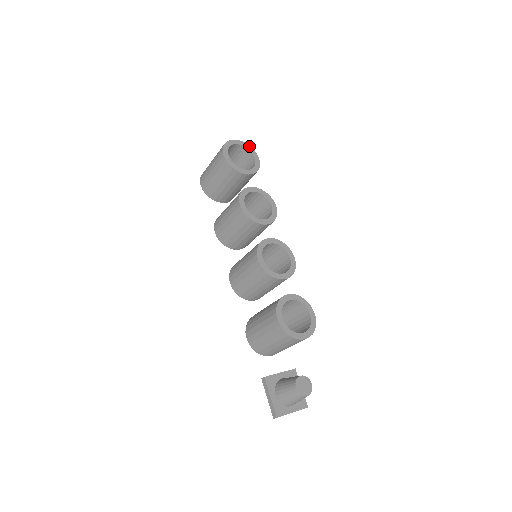
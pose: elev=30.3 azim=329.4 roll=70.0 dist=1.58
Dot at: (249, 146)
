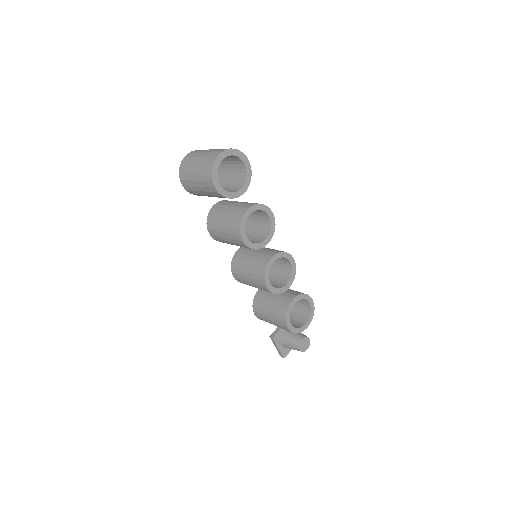
Dot at: (236, 150)
